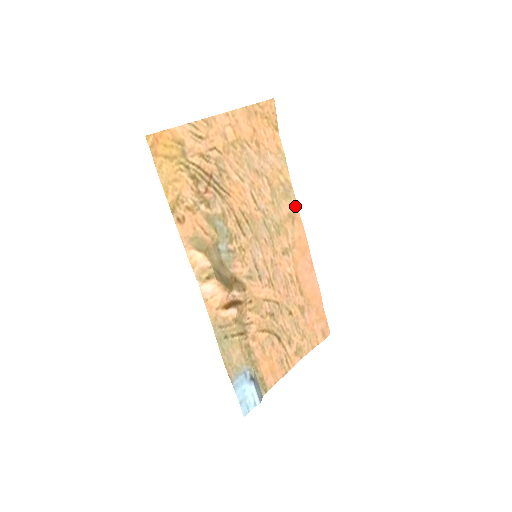
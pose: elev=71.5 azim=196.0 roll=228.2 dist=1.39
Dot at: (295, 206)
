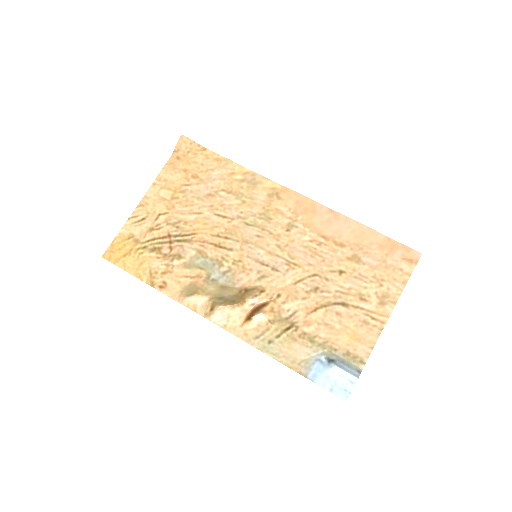
Dot at: (271, 184)
